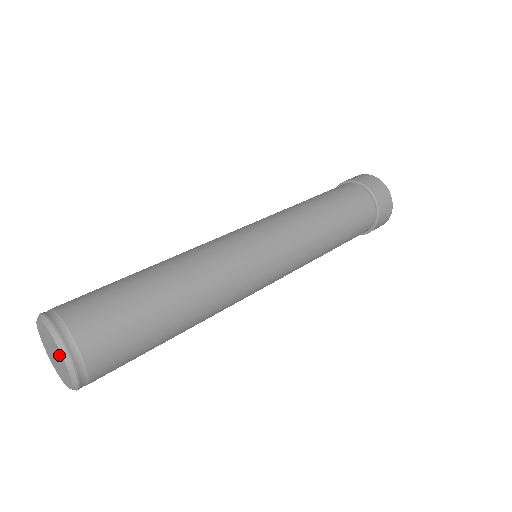
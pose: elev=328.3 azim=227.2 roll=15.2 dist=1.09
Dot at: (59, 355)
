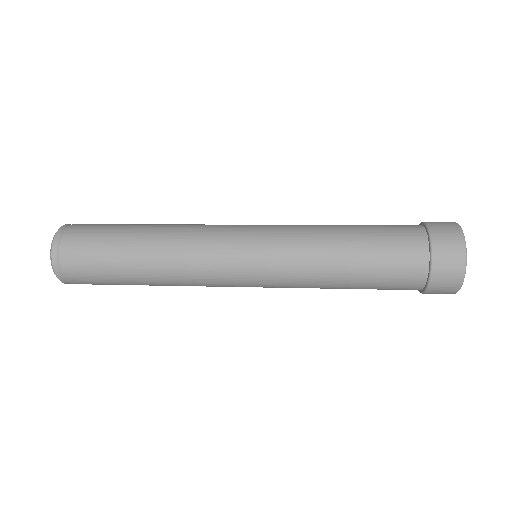
Dot at: occluded
